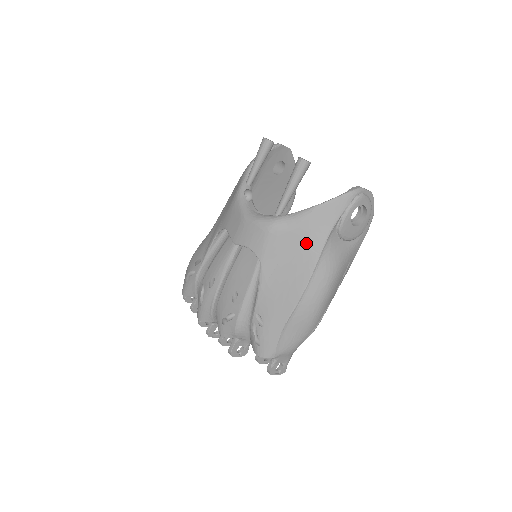
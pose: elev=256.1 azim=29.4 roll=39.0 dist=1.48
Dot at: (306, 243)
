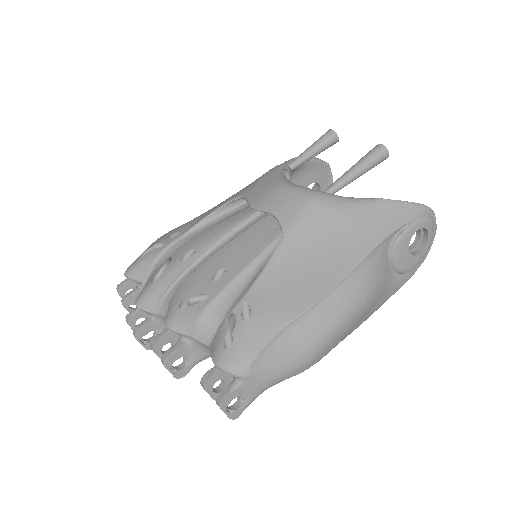
Dot at: (354, 235)
